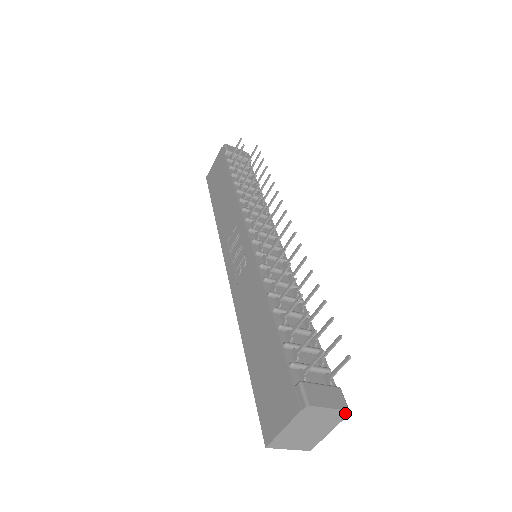
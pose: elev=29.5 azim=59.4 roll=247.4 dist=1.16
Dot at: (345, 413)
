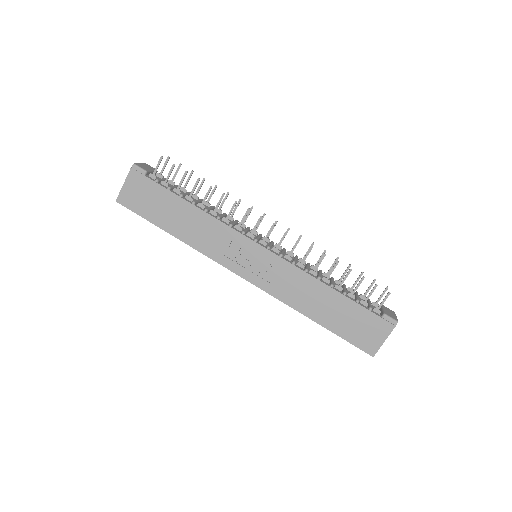
Dot at: occluded
